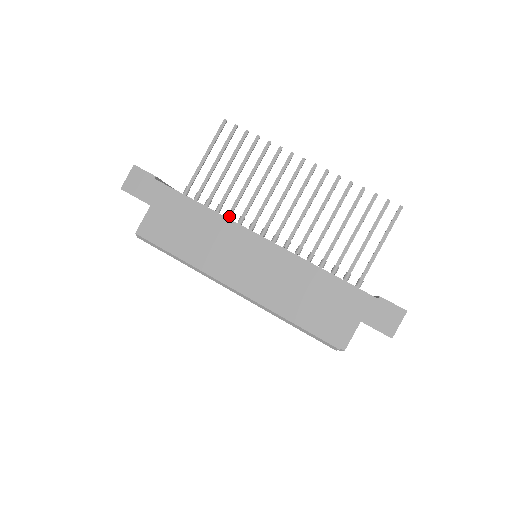
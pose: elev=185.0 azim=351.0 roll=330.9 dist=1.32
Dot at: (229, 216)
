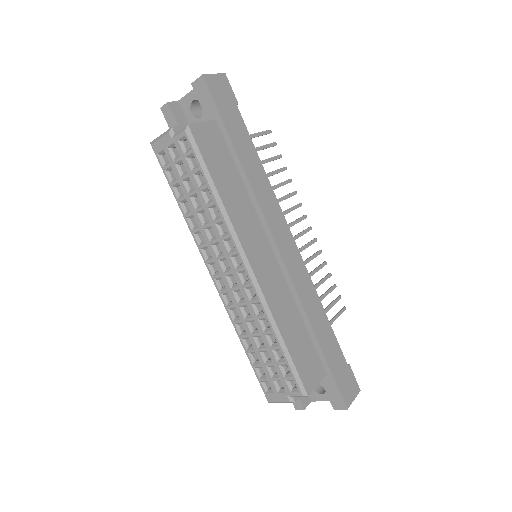
Dot at: occluded
